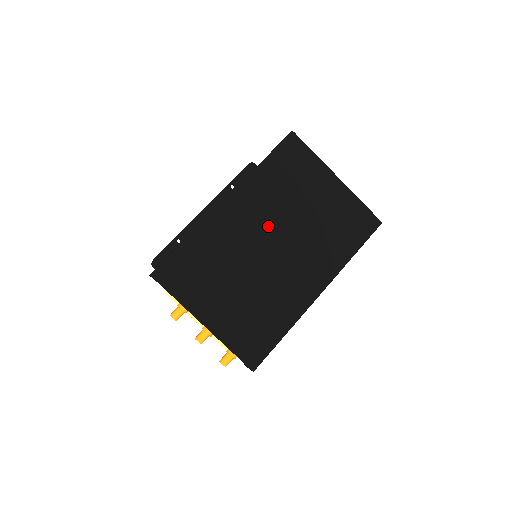
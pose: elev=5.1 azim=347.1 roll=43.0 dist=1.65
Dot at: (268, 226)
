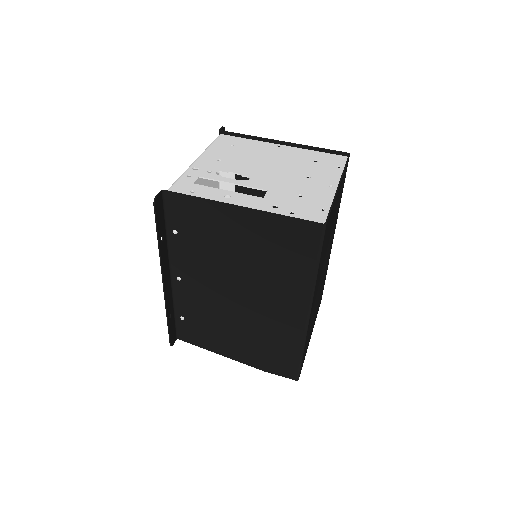
Dot at: occluded
